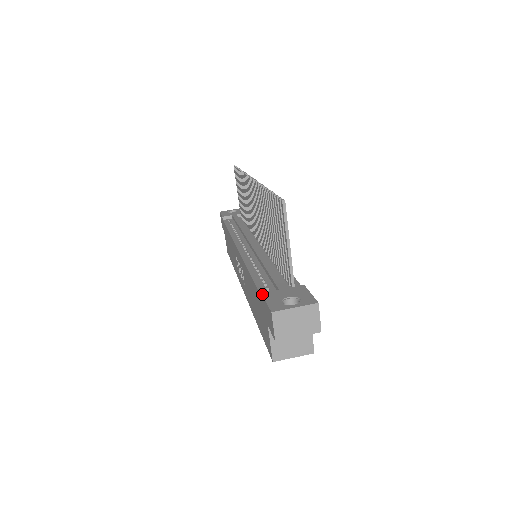
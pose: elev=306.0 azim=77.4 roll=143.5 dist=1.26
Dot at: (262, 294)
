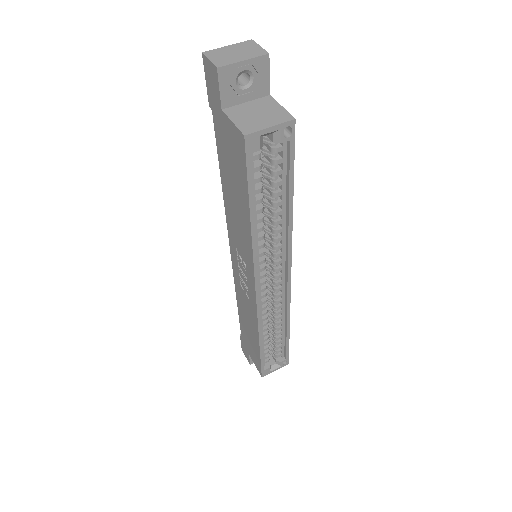
Dot at: occluded
